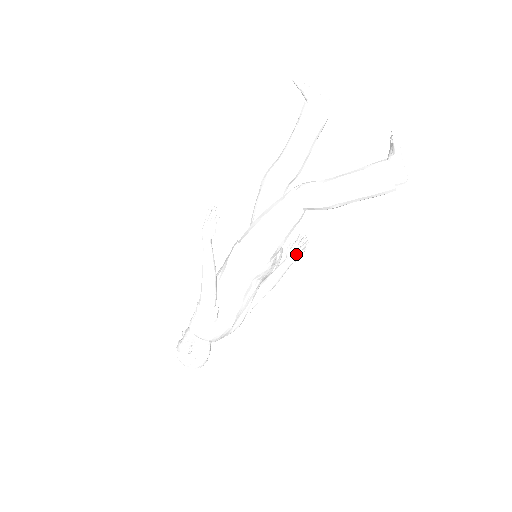
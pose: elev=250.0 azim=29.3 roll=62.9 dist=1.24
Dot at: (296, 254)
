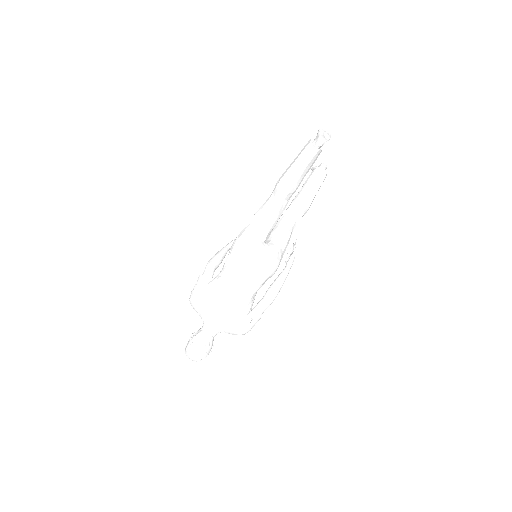
Dot at: (290, 257)
